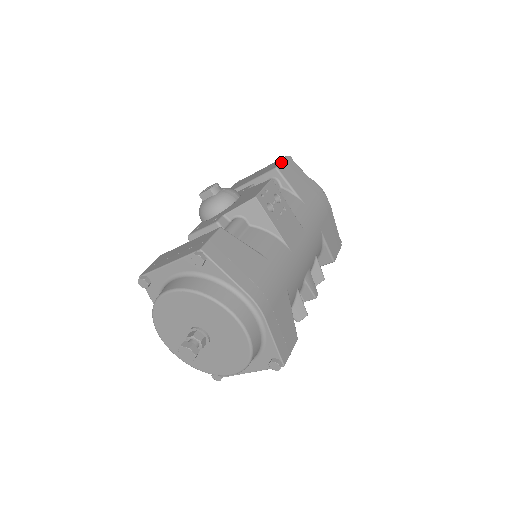
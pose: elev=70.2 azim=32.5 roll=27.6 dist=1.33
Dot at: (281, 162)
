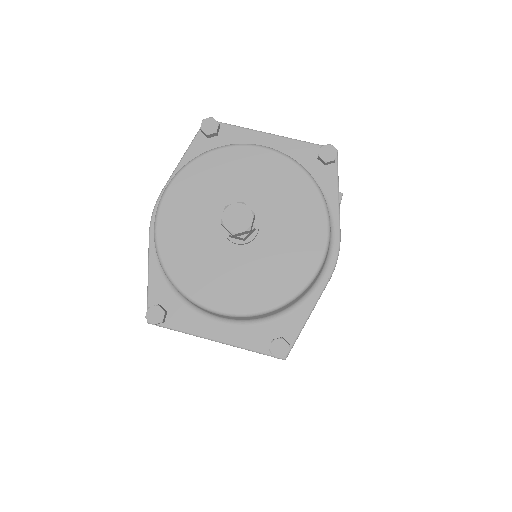
Dot at: occluded
